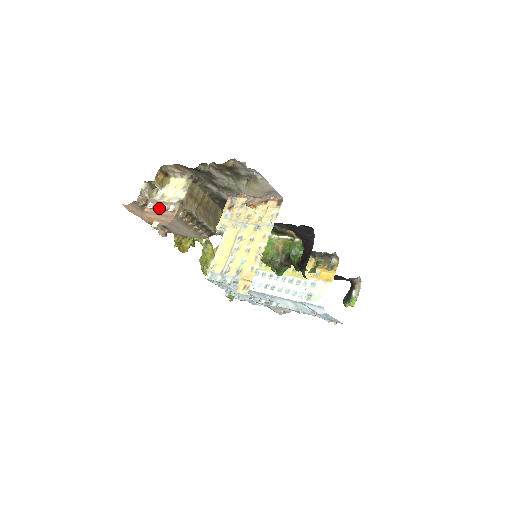
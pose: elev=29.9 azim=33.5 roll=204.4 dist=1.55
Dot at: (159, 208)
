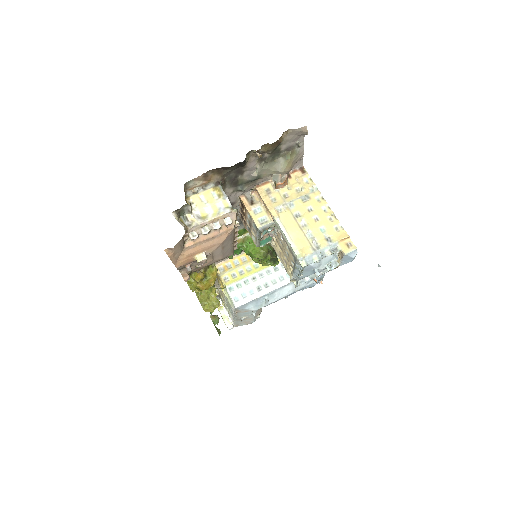
Dot at: (210, 230)
